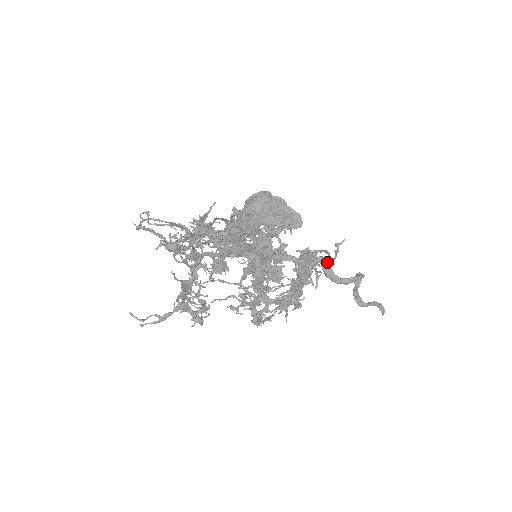
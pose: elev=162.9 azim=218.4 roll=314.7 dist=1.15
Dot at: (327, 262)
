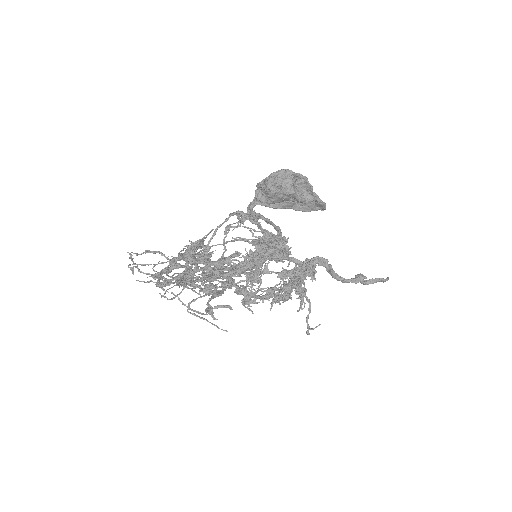
Dot at: (329, 269)
